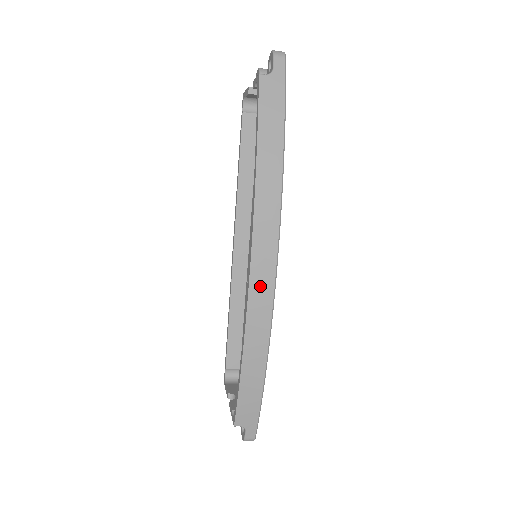
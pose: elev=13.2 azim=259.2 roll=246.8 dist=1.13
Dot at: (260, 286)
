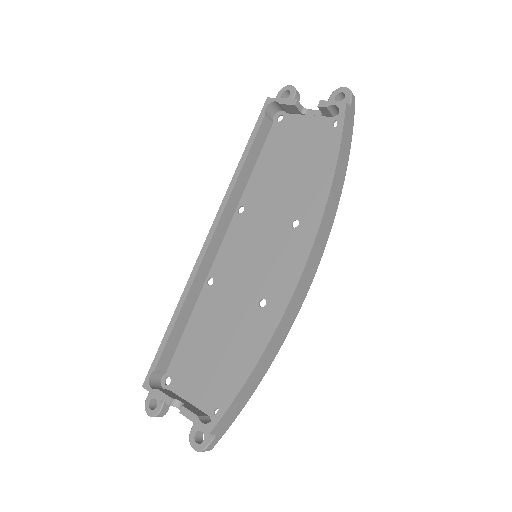
Dot at: (302, 288)
